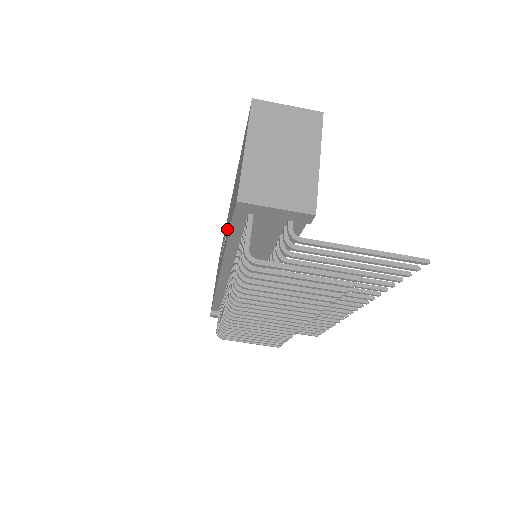
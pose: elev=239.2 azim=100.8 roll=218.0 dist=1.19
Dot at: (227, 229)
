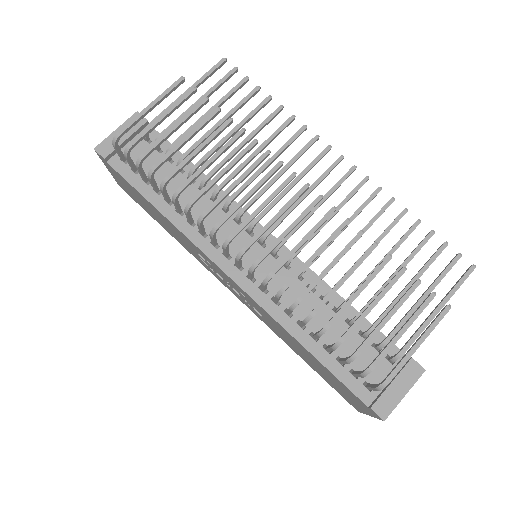
Dot at: (194, 250)
